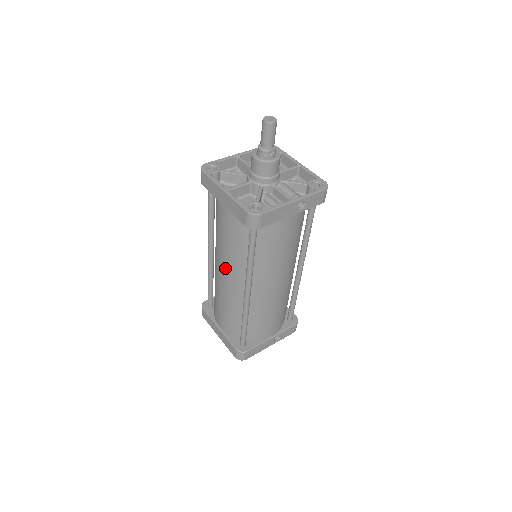
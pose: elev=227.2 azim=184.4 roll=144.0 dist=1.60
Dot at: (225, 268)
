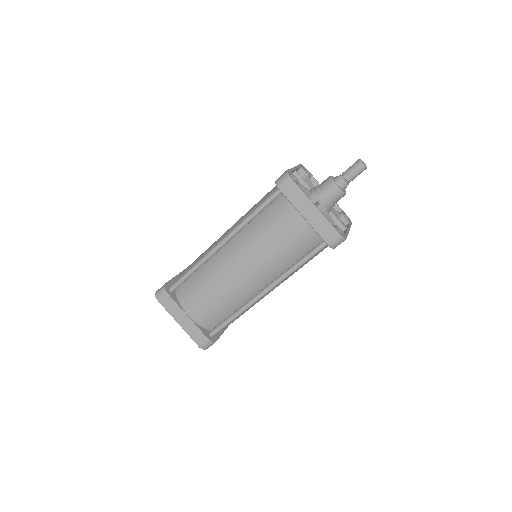
Dot at: (253, 266)
